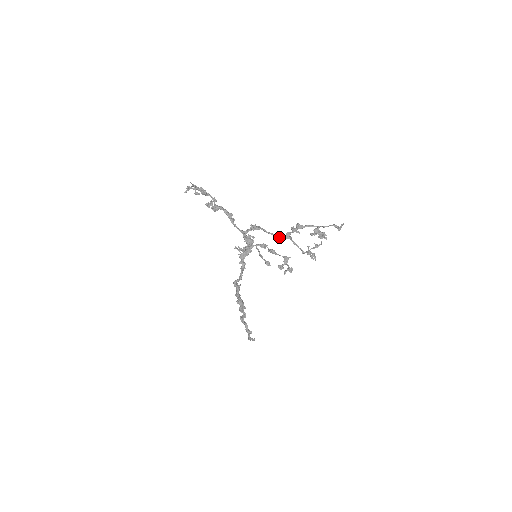
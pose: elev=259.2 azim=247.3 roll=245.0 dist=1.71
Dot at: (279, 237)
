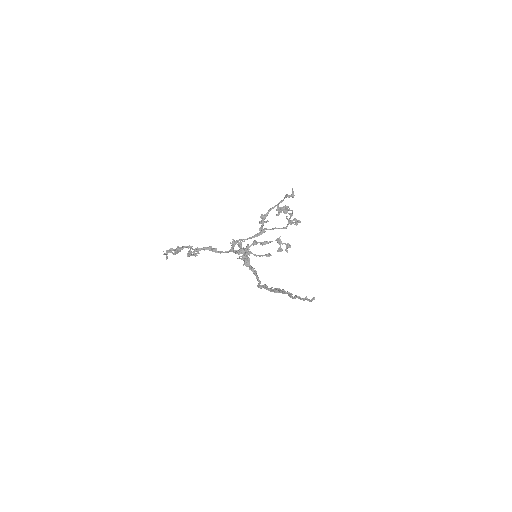
Dot at: (257, 236)
